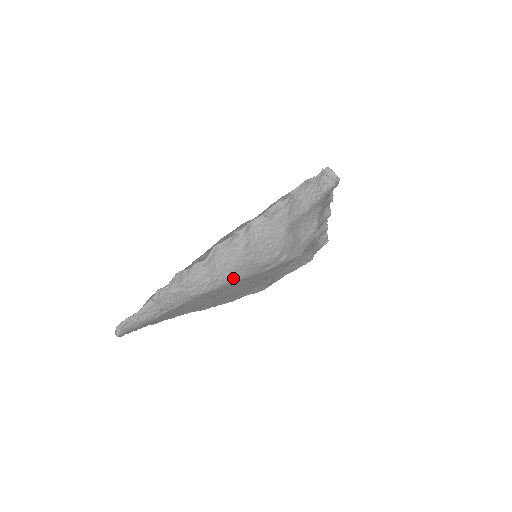
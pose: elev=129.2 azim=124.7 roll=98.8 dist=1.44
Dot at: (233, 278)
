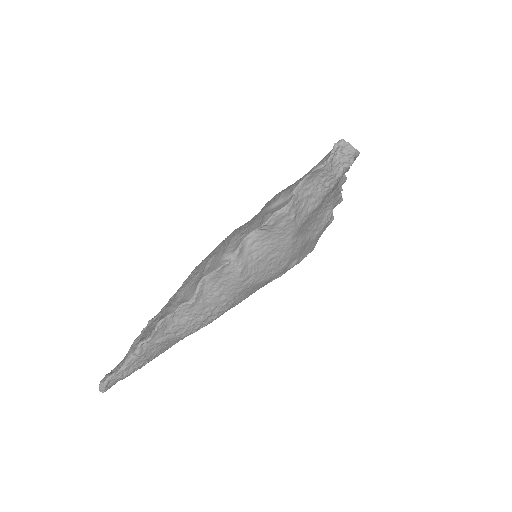
Dot at: (231, 305)
